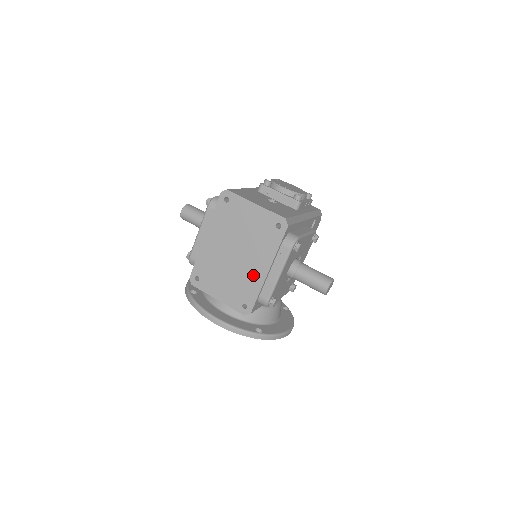
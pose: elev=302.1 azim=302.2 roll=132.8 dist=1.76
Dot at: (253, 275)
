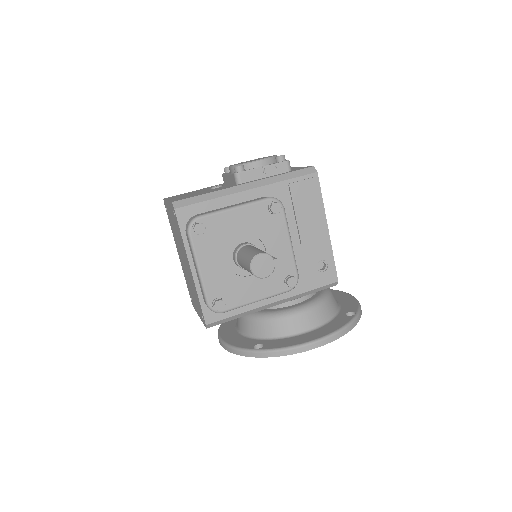
Dot at: (191, 278)
